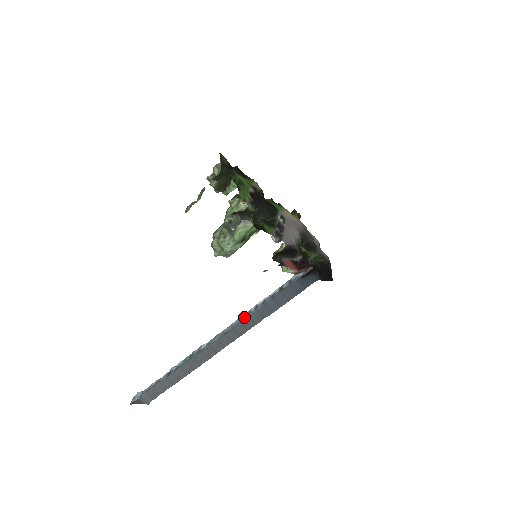
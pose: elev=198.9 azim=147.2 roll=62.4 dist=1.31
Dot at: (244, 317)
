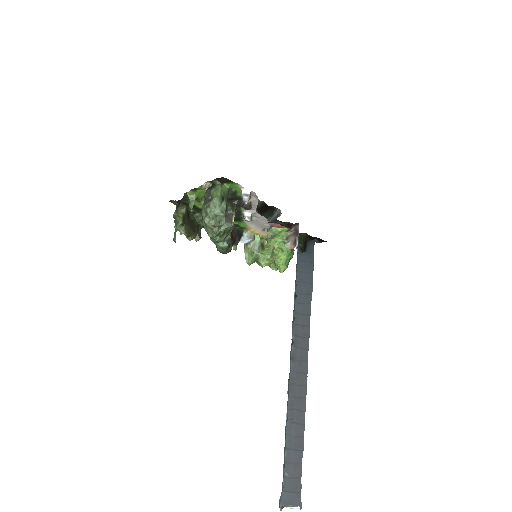
Dot at: (293, 310)
